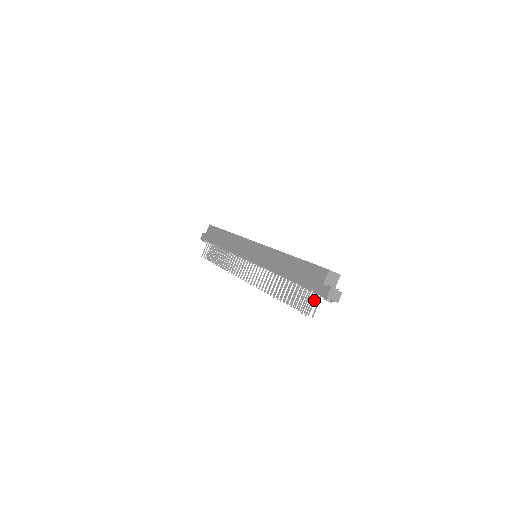
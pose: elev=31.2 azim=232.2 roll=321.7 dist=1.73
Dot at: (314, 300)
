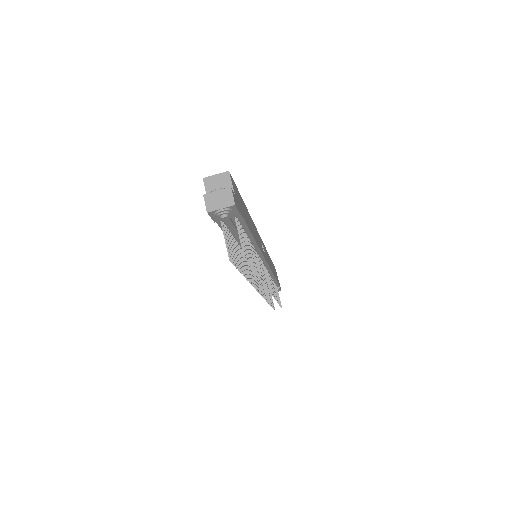
Dot at: occluded
